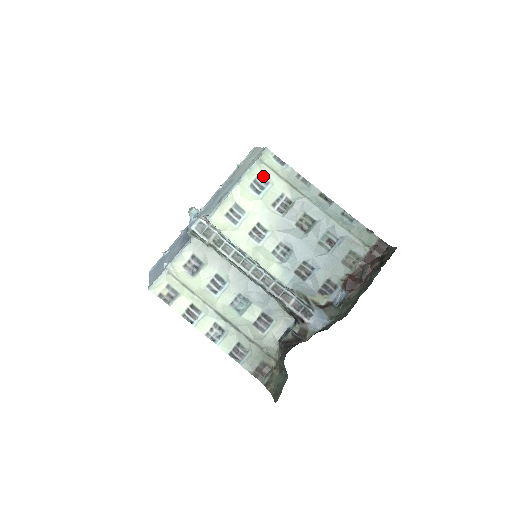
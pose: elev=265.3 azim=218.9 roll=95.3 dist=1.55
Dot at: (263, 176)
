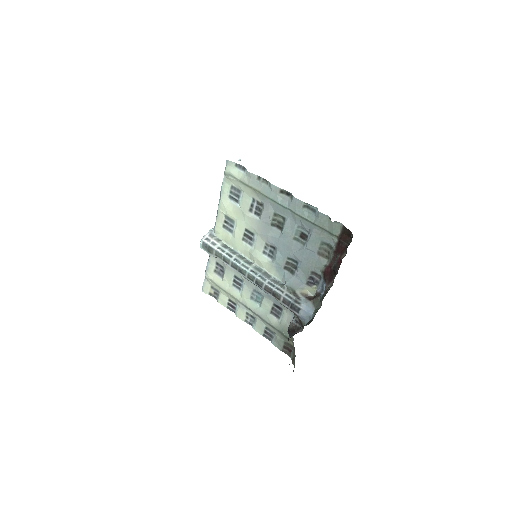
Dot at: (235, 186)
